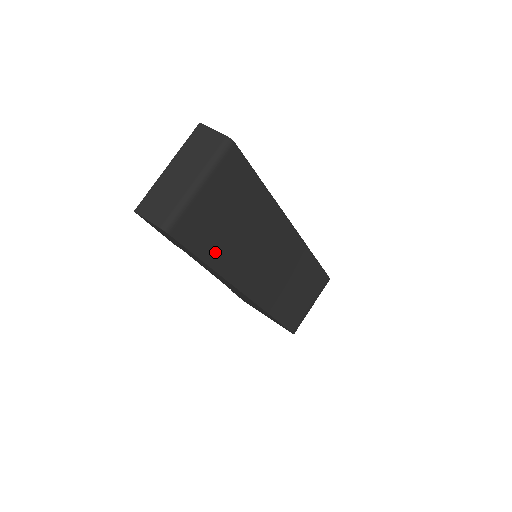
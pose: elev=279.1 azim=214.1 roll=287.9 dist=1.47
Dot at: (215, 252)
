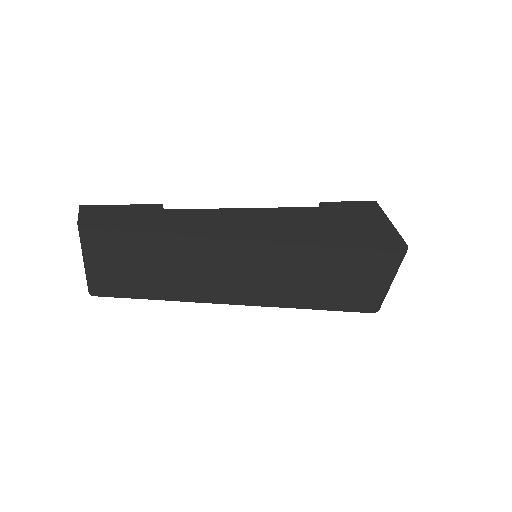
Dot at: (153, 291)
